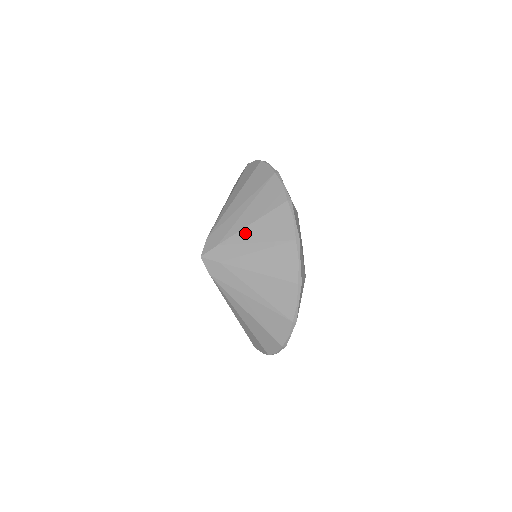
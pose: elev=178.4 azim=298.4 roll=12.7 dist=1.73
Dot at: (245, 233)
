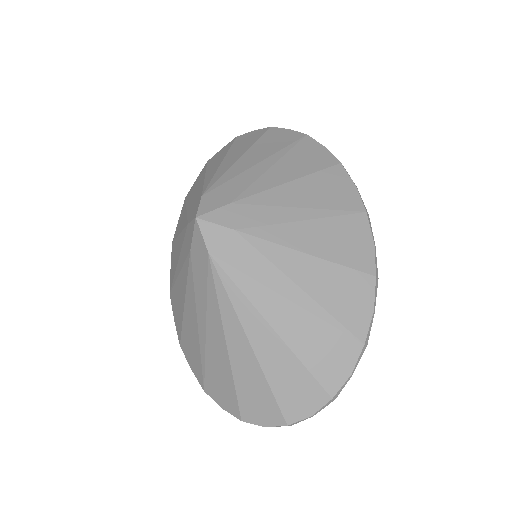
Dot at: (280, 193)
